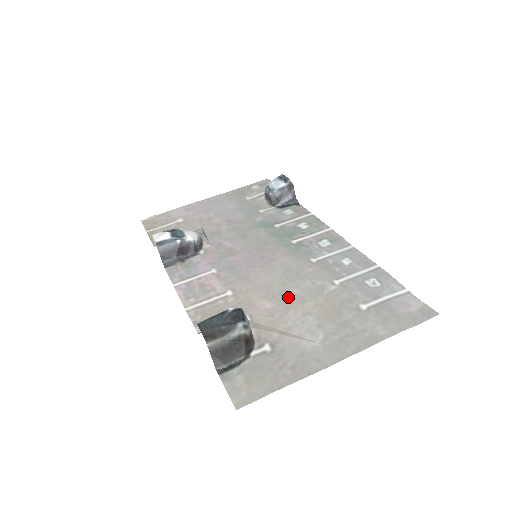
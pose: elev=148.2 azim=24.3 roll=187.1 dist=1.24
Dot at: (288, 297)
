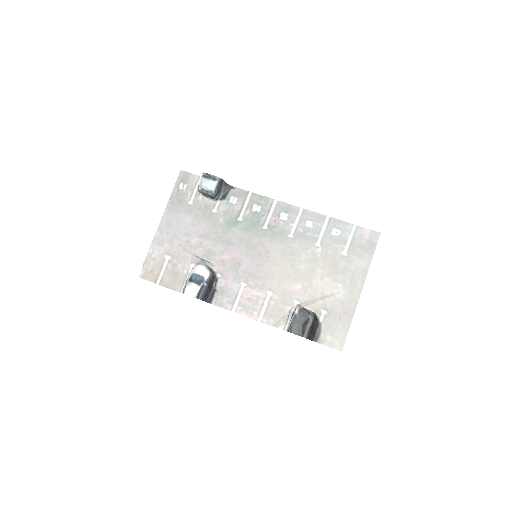
Dot at: (303, 274)
